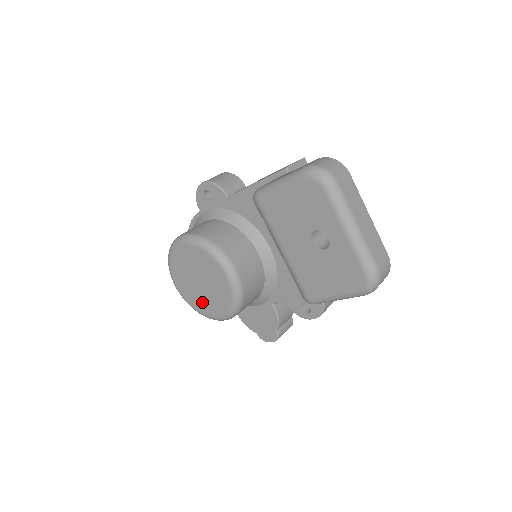
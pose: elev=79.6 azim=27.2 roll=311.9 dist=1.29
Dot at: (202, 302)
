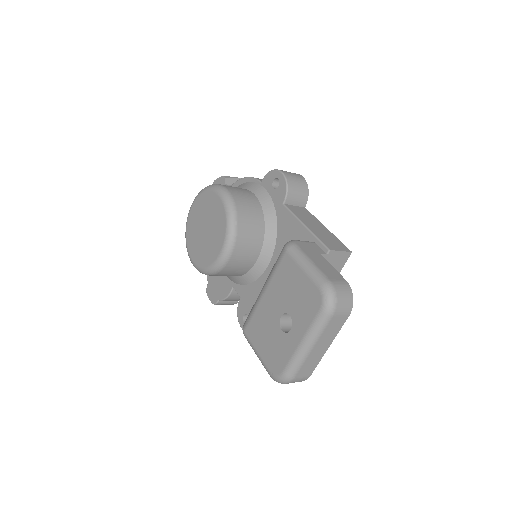
Dot at: (193, 239)
